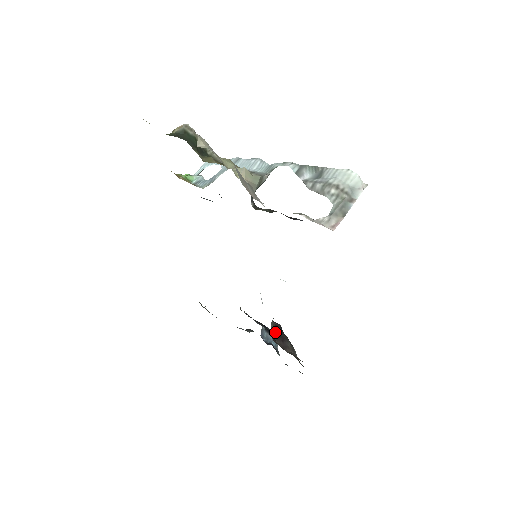
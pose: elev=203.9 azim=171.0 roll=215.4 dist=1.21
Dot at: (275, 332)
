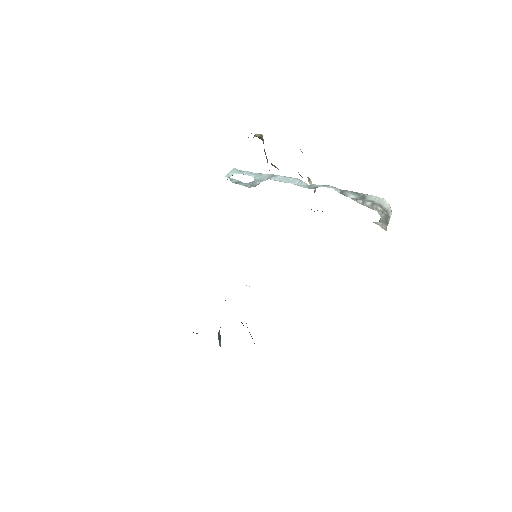
Dot at: occluded
